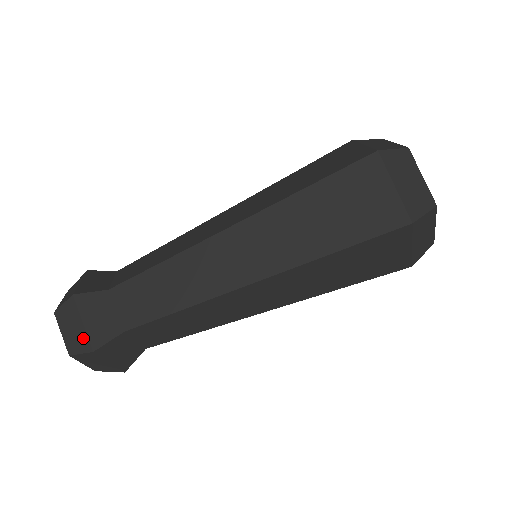
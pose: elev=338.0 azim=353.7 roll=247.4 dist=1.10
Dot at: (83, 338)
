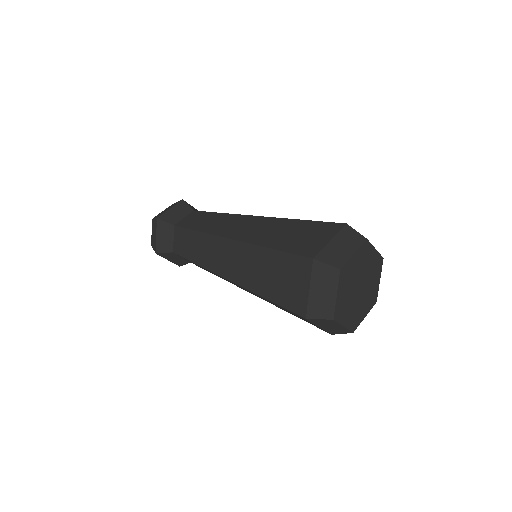
Dot at: (155, 243)
